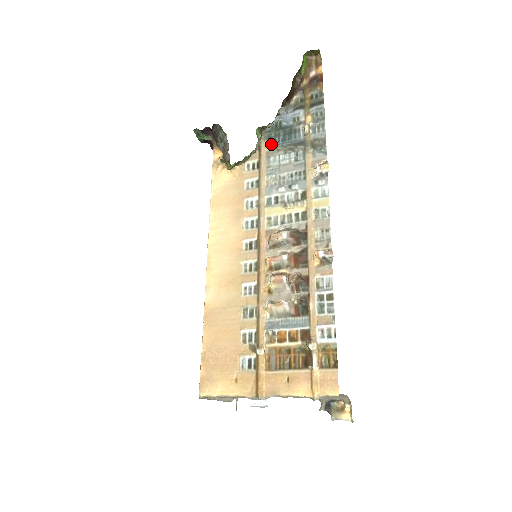
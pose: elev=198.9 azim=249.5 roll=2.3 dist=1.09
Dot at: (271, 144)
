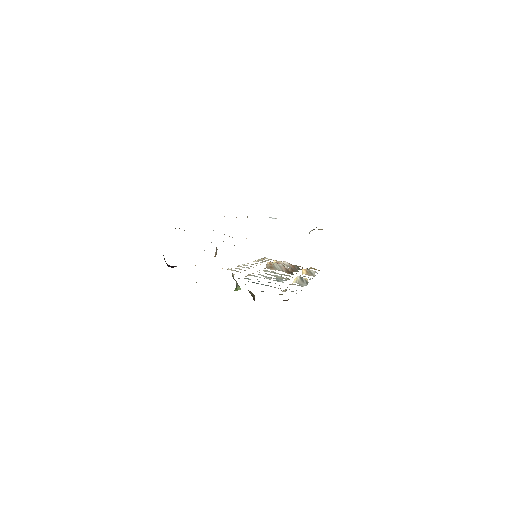
Dot at: (248, 279)
